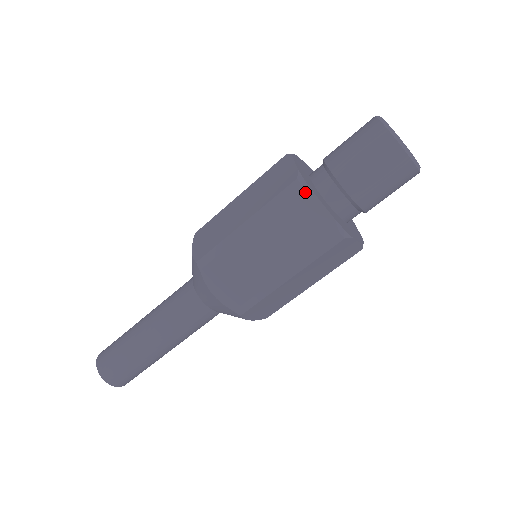
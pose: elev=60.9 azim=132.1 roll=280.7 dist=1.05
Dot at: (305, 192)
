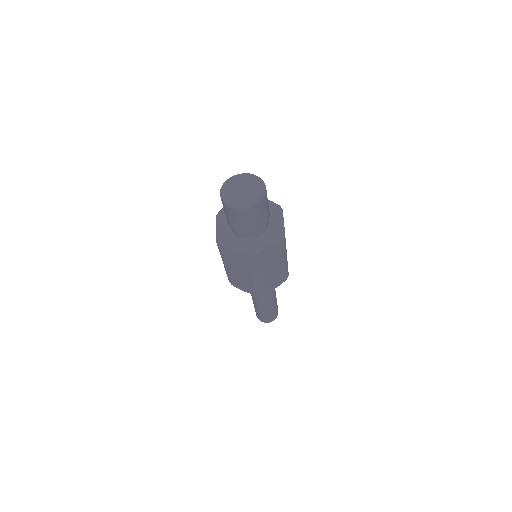
Dot at: (222, 248)
